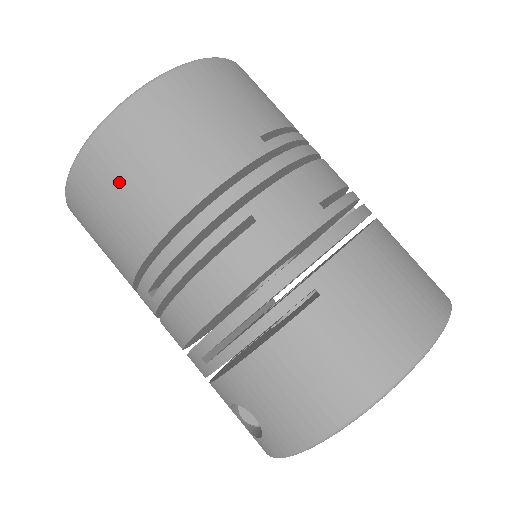
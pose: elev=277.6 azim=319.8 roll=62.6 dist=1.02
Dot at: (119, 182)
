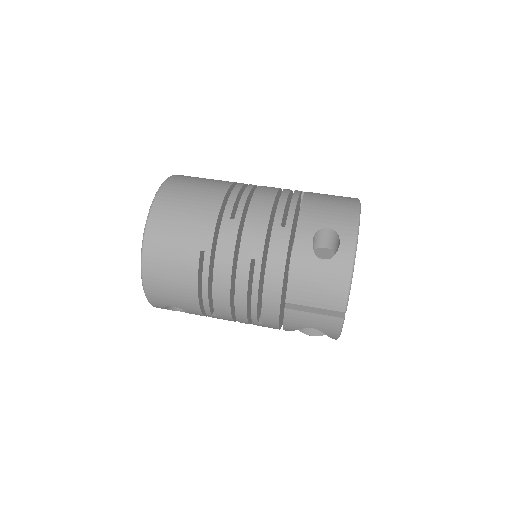
Dot at: (192, 184)
